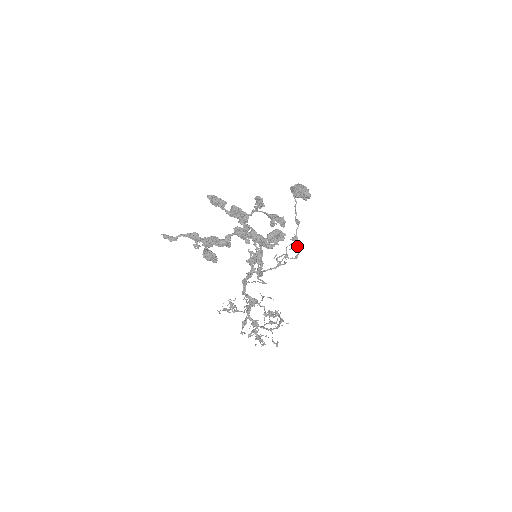
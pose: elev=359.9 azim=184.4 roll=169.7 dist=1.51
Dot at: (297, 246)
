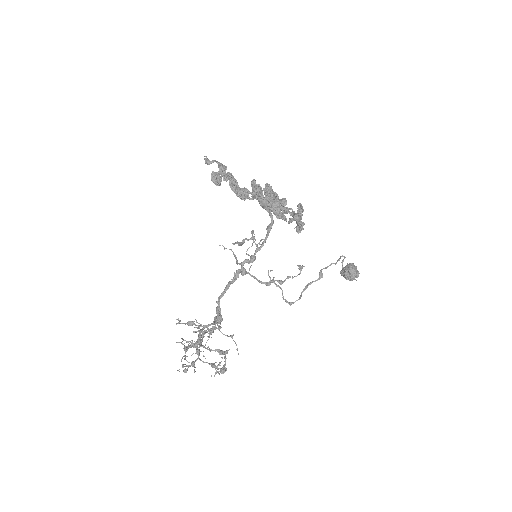
Dot at: (301, 294)
